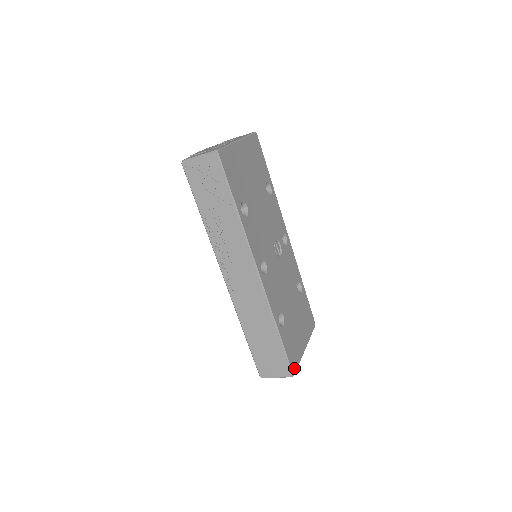
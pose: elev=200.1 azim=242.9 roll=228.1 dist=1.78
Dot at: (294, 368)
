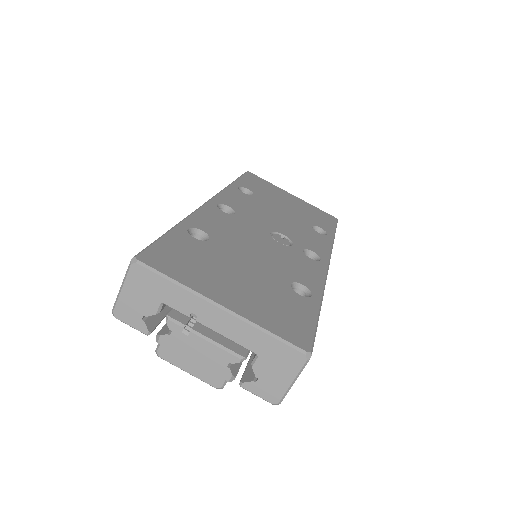
Dot at: (150, 261)
